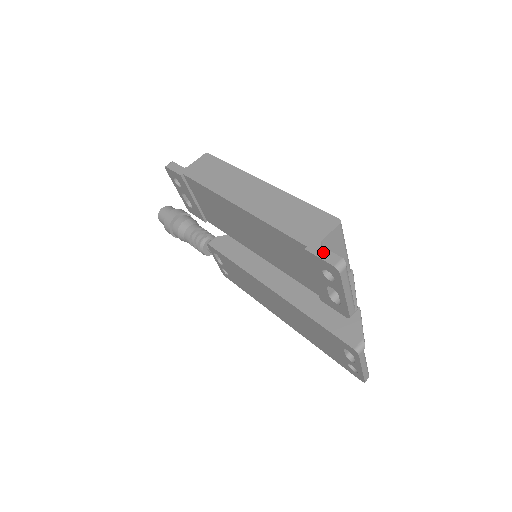
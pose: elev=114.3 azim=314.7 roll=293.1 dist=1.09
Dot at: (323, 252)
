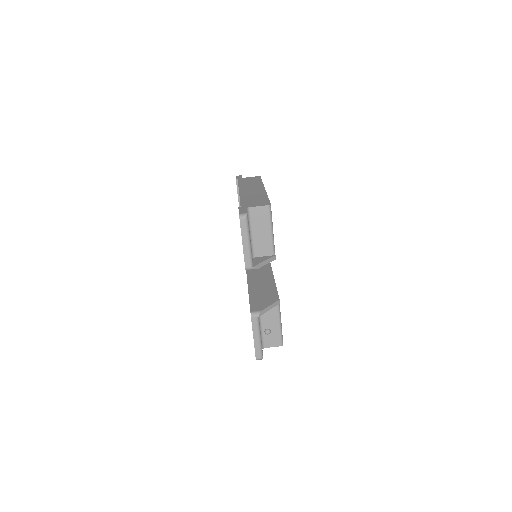
Dot at: (243, 210)
